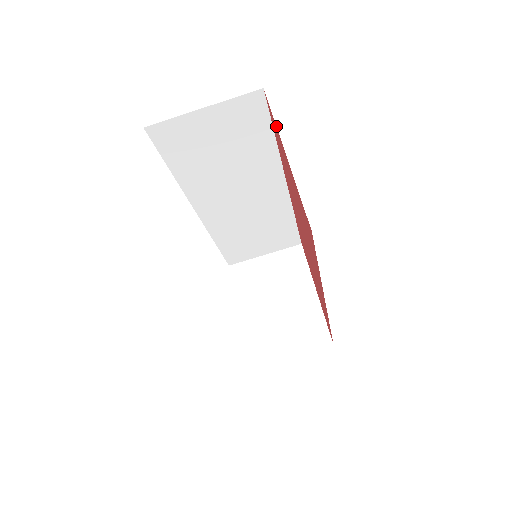
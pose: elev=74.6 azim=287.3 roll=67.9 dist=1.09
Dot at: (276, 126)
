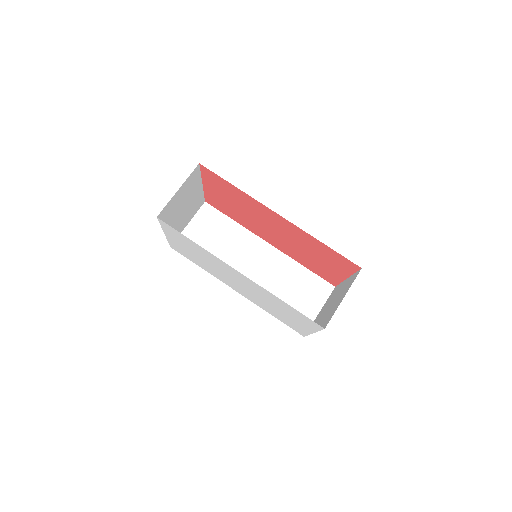
Dot at: (203, 191)
